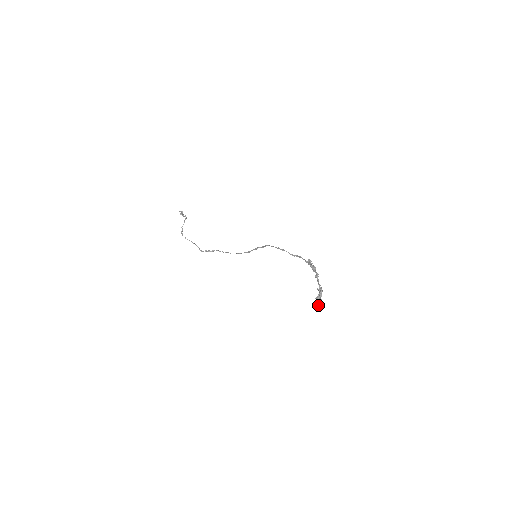
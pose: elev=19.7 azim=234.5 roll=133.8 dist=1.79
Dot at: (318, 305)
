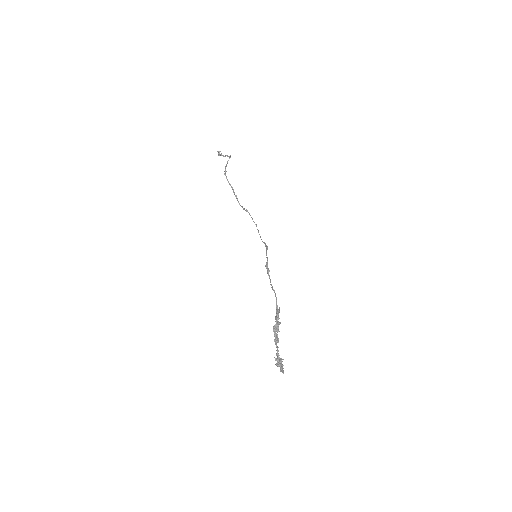
Dot at: (281, 370)
